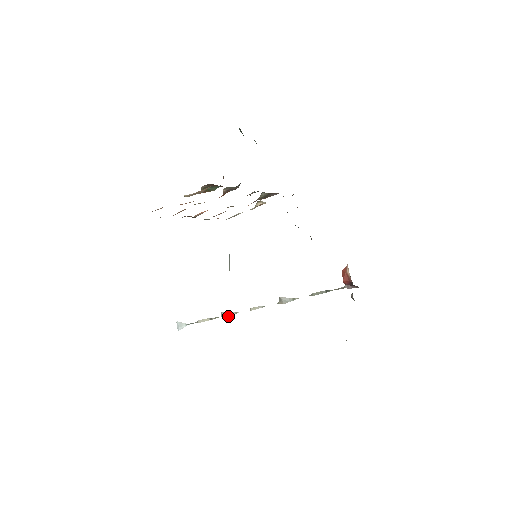
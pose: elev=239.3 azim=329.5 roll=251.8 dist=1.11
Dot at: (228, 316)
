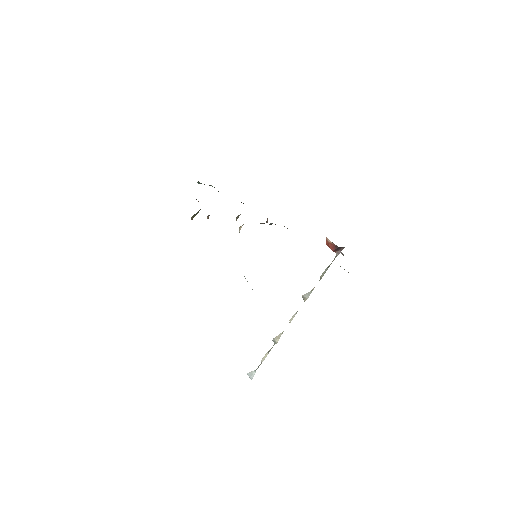
Dot at: (278, 339)
